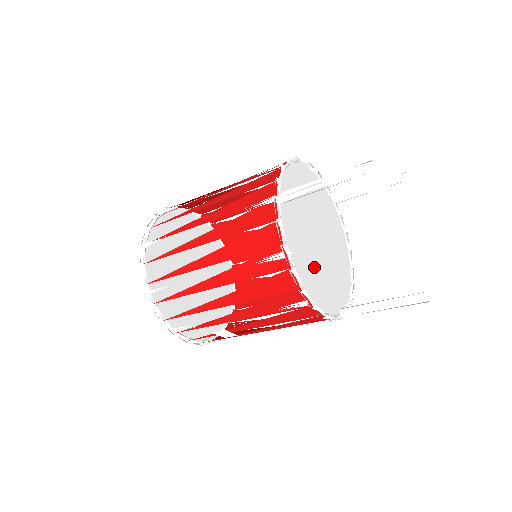
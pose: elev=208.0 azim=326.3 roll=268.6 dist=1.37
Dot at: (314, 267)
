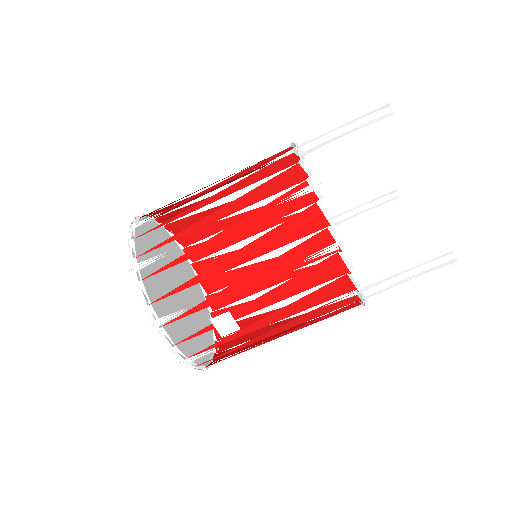
Dot at: occluded
